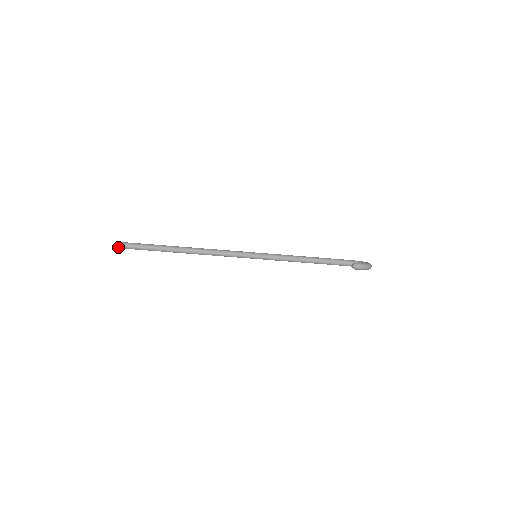
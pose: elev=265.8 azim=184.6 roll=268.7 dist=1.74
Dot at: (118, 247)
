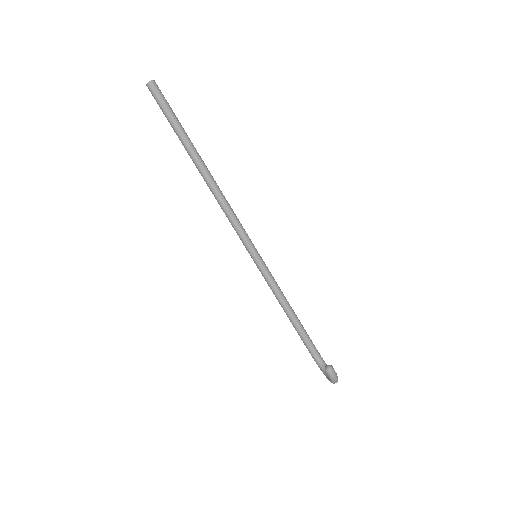
Dot at: (149, 85)
